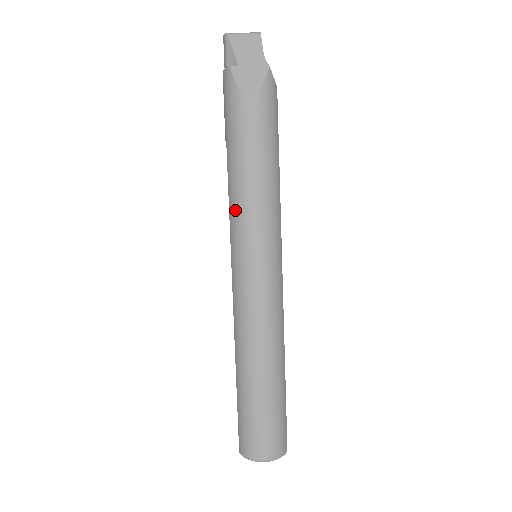
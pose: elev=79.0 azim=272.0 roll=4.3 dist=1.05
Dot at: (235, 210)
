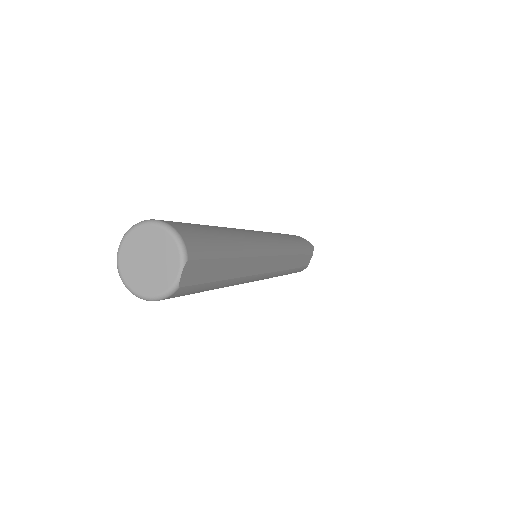
Dot at: occluded
